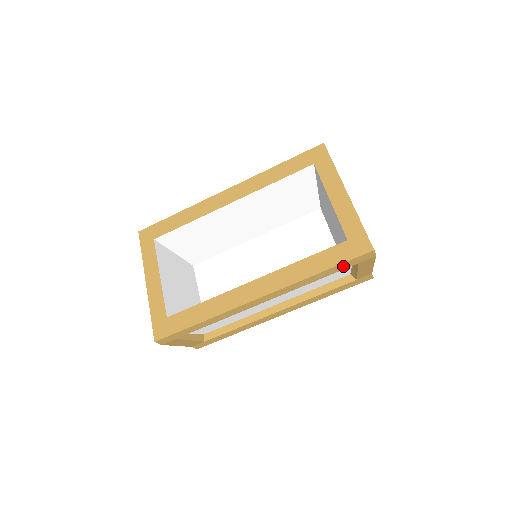
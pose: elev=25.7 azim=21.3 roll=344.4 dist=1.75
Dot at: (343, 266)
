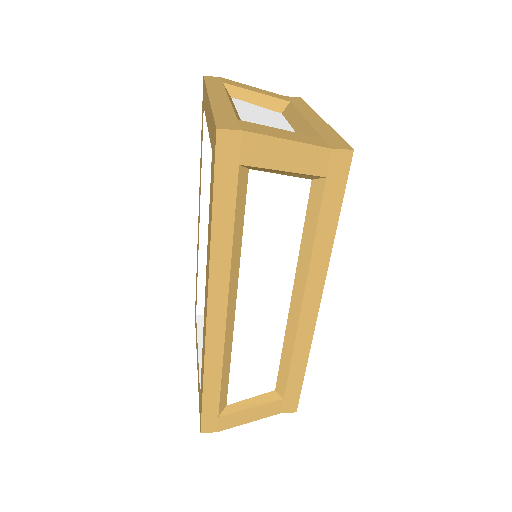
Dot at: (225, 188)
